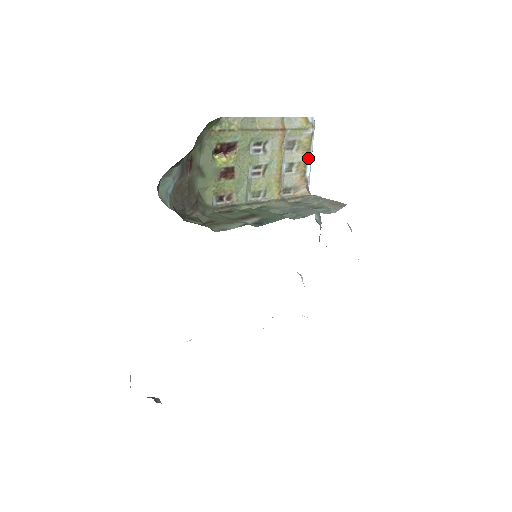
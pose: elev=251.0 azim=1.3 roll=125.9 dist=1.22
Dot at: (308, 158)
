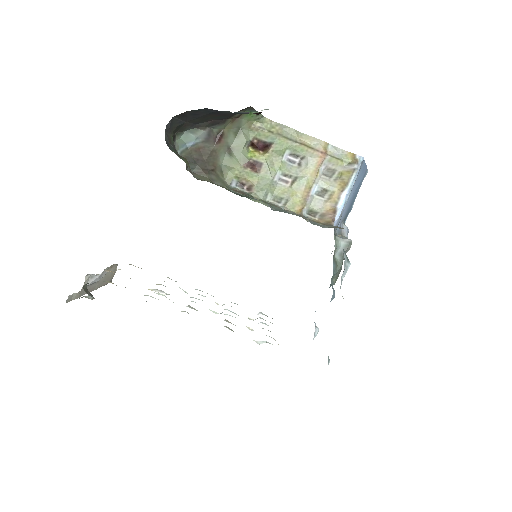
Dot at: (344, 192)
